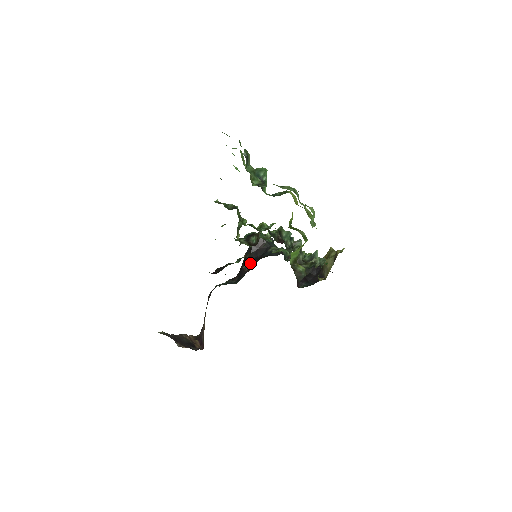
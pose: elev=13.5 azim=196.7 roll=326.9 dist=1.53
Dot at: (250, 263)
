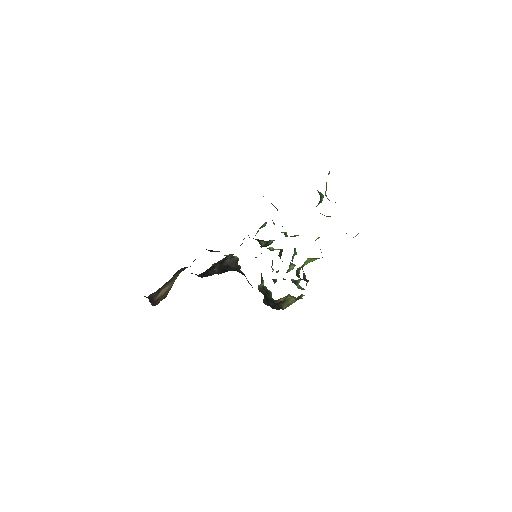
Dot at: (220, 270)
